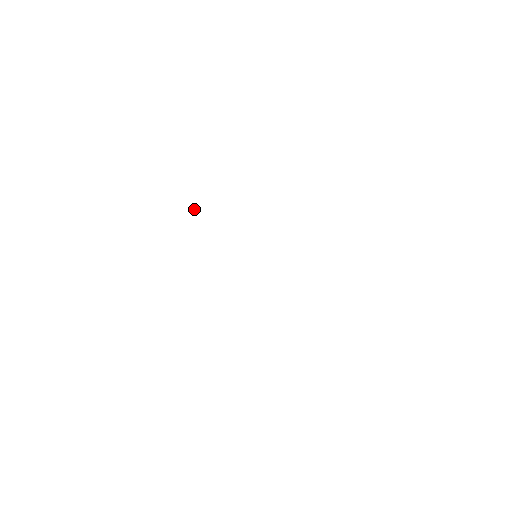
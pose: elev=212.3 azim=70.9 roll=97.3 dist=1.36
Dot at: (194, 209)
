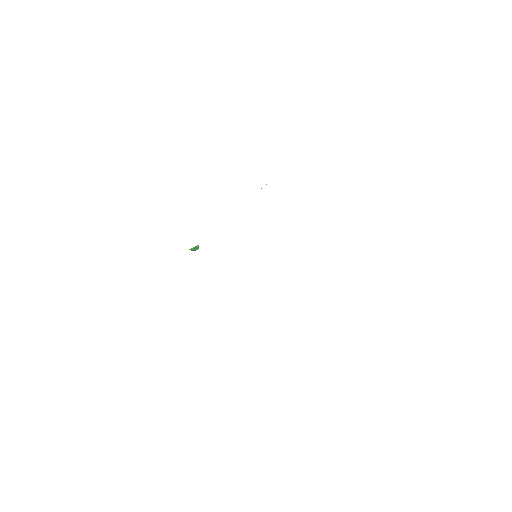
Dot at: (193, 248)
